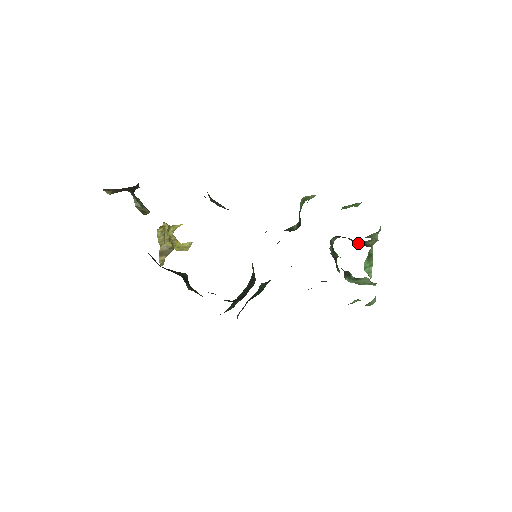
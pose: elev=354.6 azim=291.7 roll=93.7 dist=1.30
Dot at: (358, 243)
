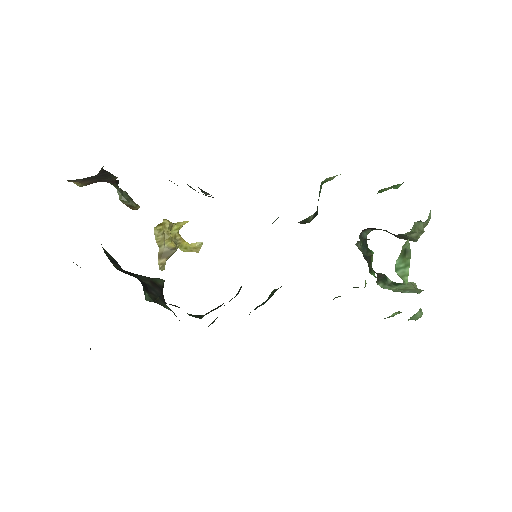
Dot at: (397, 236)
